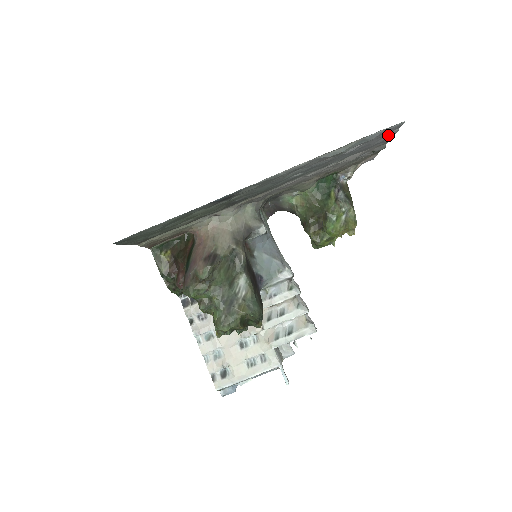
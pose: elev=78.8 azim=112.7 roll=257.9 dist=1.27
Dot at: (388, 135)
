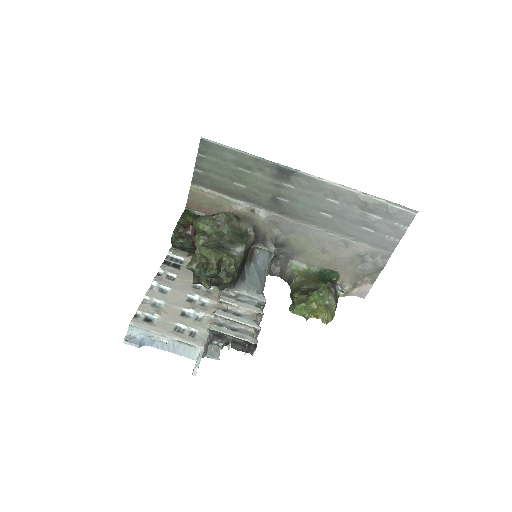
Dot at: (397, 234)
